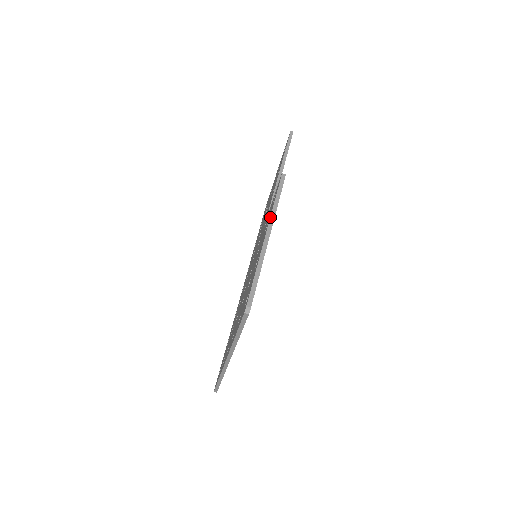
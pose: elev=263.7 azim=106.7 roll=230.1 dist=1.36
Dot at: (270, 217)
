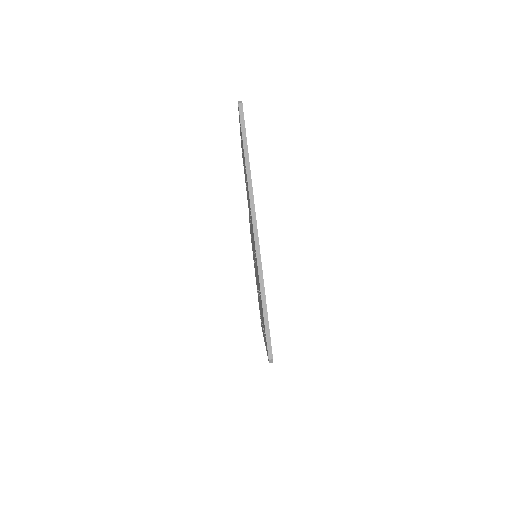
Dot at: (240, 135)
